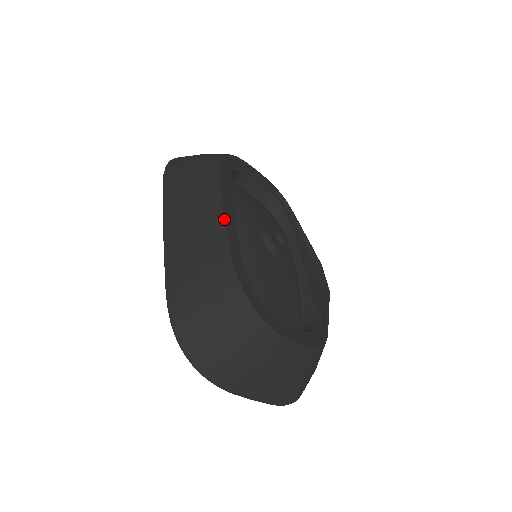
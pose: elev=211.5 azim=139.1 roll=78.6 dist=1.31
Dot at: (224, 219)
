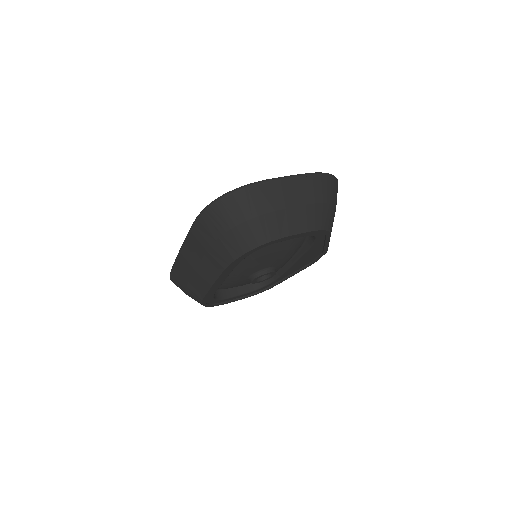
Dot at: (209, 289)
